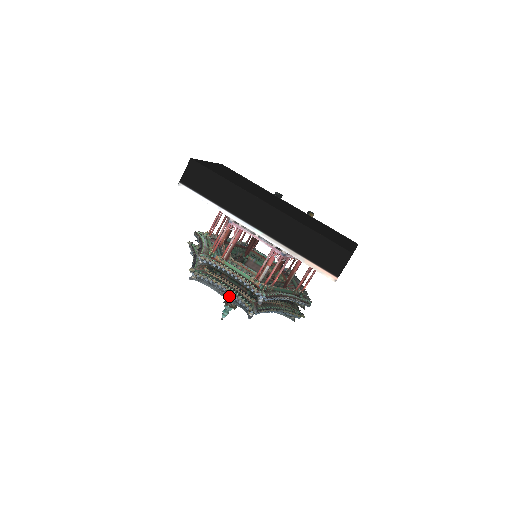
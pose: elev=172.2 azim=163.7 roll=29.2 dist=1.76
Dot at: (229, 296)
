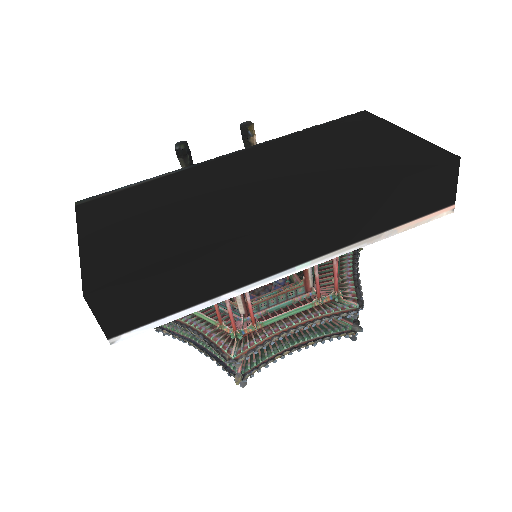
Dot at: occluded
